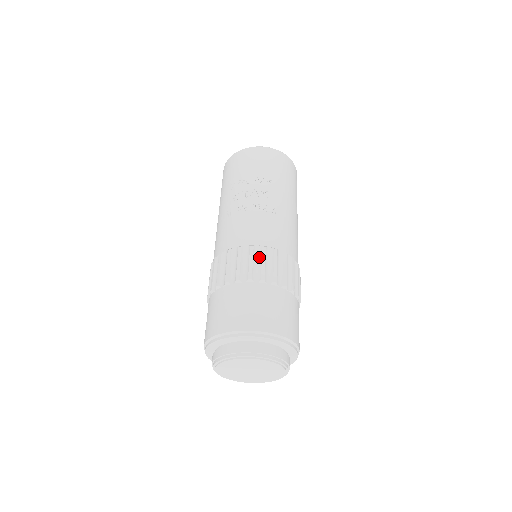
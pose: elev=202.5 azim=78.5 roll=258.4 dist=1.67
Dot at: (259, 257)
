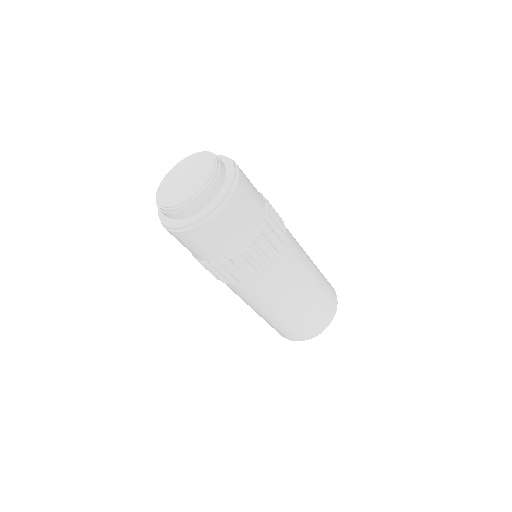
Dot at: occluded
